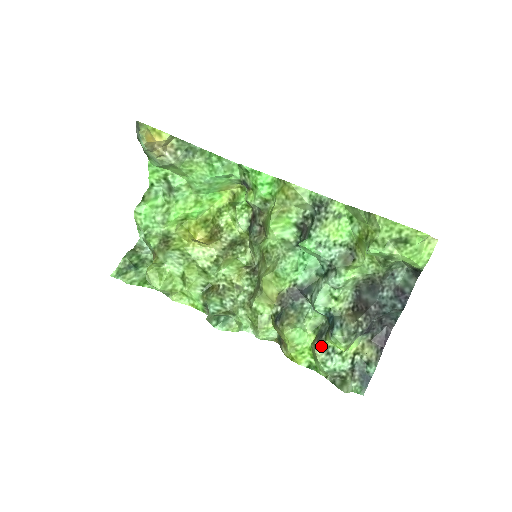
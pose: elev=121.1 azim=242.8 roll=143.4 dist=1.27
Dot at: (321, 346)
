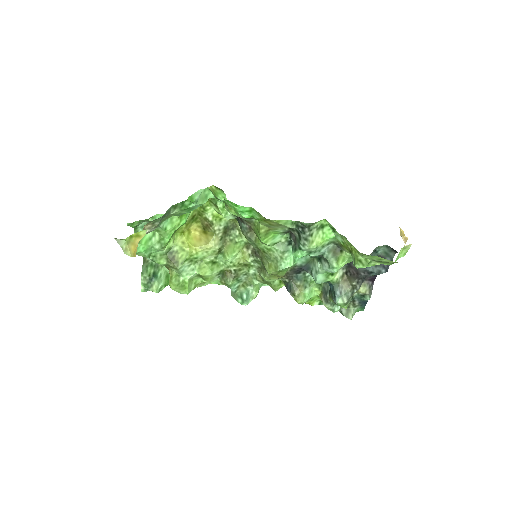
Dot at: (328, 303)
